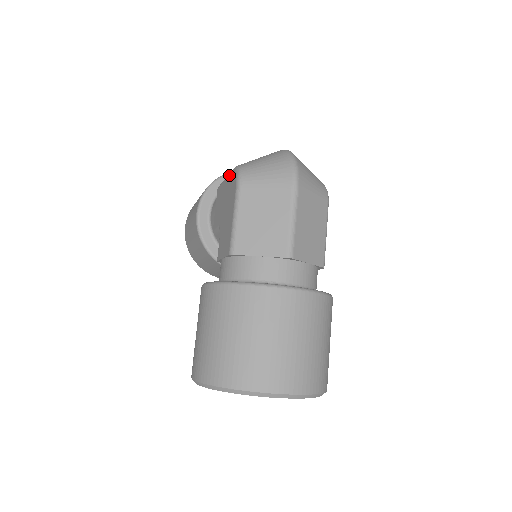
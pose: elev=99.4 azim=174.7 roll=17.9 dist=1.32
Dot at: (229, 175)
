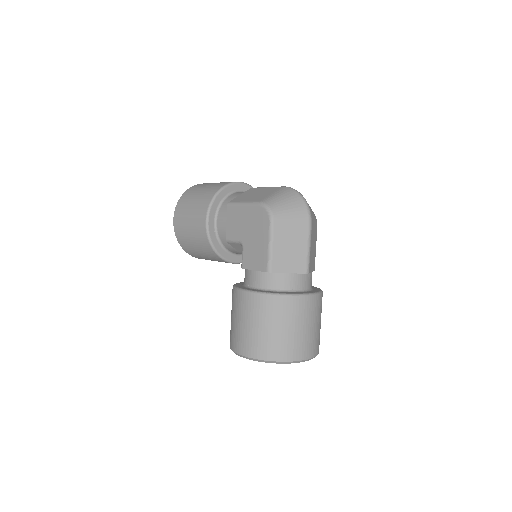
Dot at: (253, 206)
